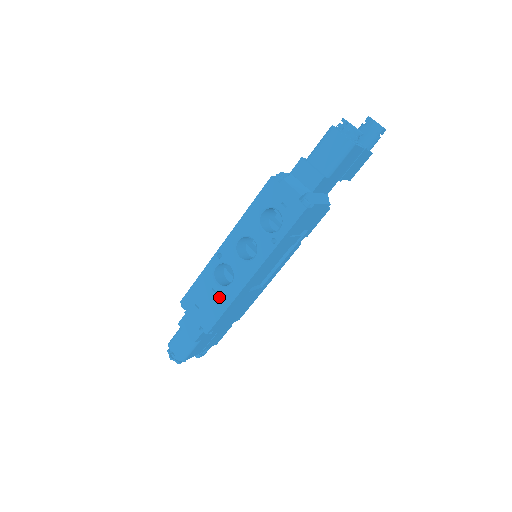
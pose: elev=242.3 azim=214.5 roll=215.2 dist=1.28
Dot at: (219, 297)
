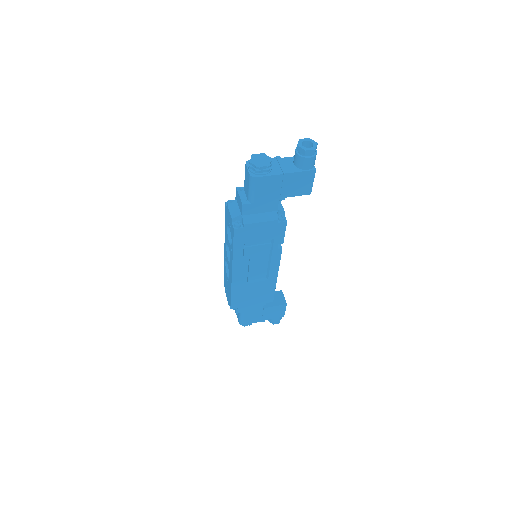
Dot at: (229, 285)
